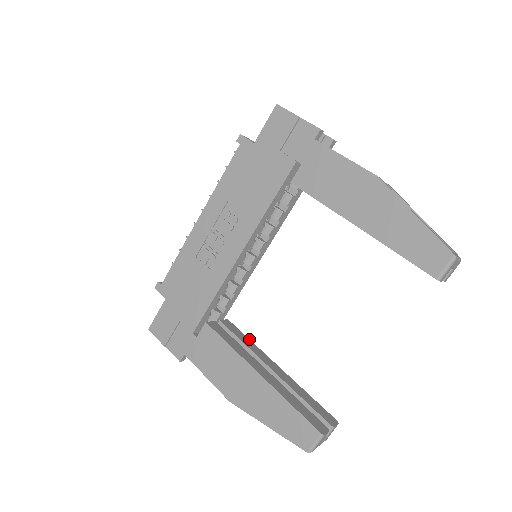
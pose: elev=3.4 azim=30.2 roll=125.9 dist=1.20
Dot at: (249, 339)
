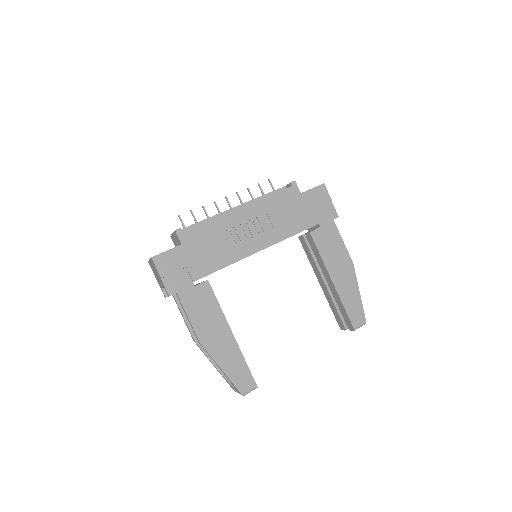
Dot at: occluded
